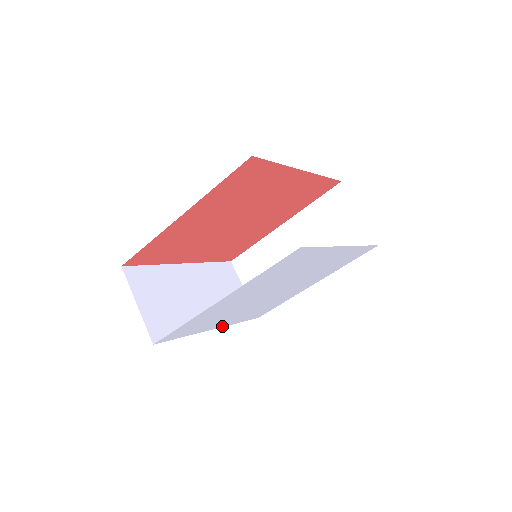
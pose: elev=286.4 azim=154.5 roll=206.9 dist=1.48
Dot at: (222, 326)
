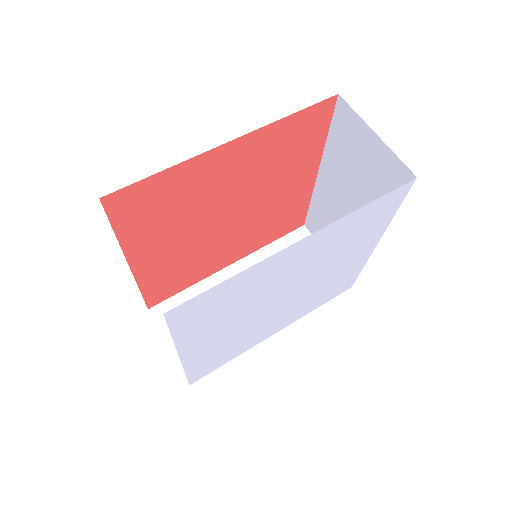
Dot at: (184, 361)
